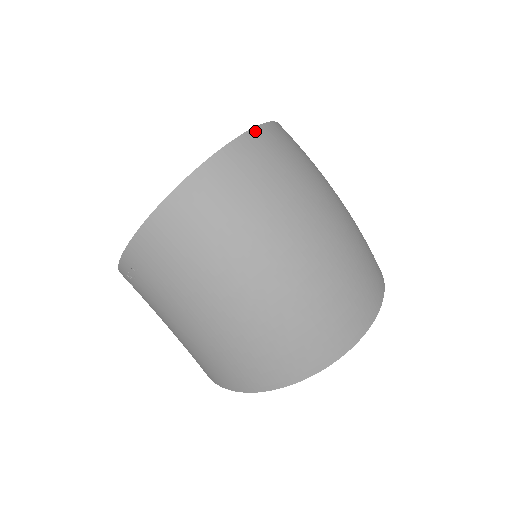
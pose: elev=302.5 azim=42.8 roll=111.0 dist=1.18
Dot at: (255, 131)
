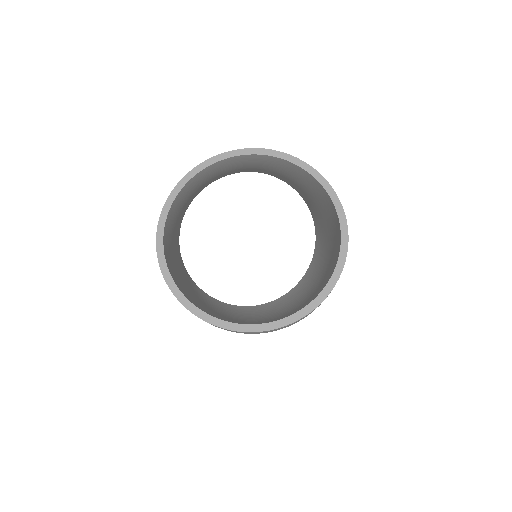
Dot at: occluded
